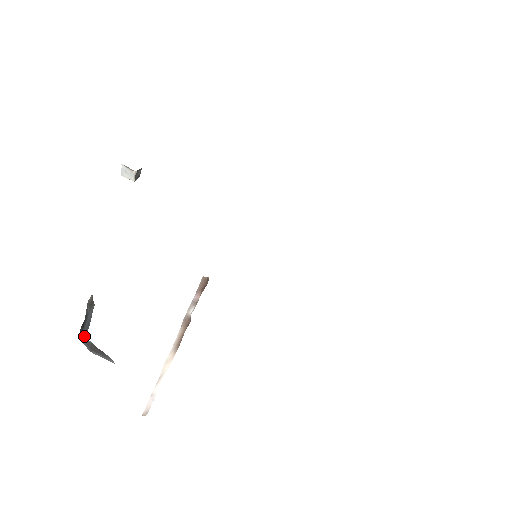
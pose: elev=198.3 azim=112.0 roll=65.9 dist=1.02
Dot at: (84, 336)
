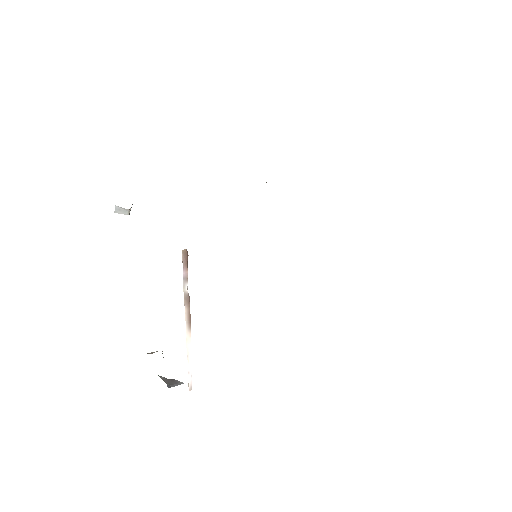
Dot at: occluded
